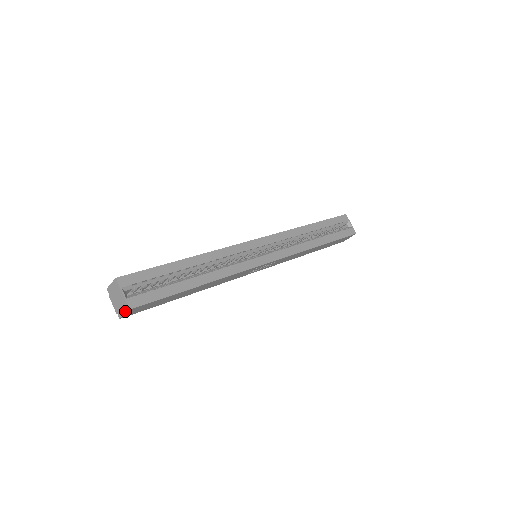
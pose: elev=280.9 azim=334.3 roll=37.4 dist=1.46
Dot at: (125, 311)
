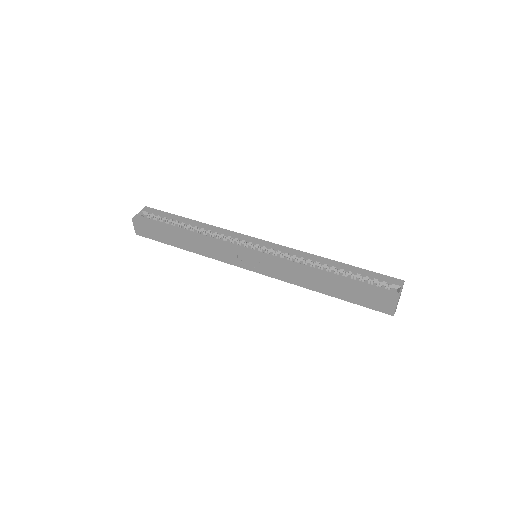
Dot at: (134, 223)
